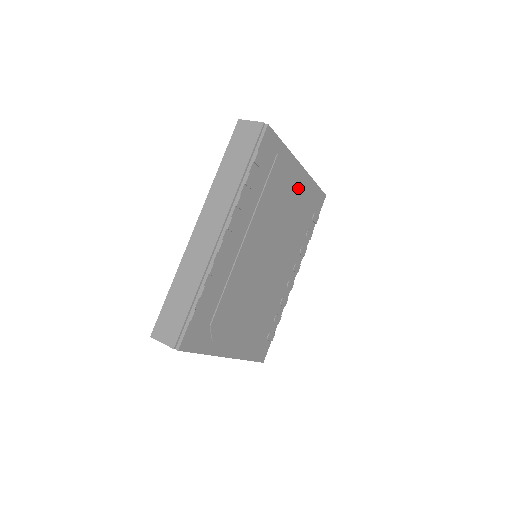
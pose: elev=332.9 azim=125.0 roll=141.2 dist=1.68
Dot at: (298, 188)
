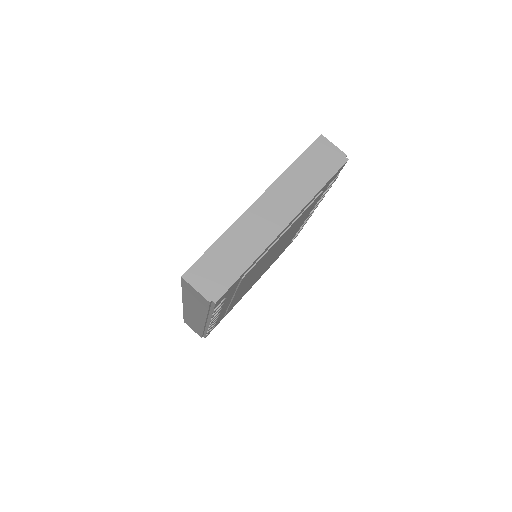
Dot at: (289, 228)
